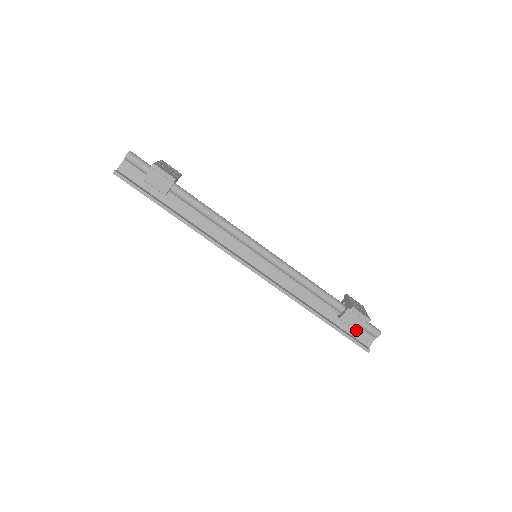
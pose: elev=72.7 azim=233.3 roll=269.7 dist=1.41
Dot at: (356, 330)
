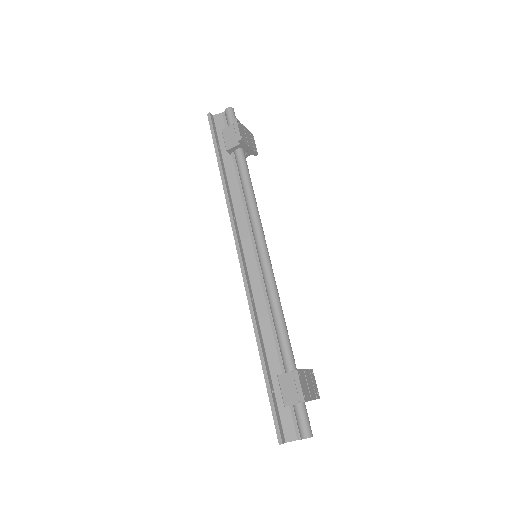
Dot at: (285, 404)
